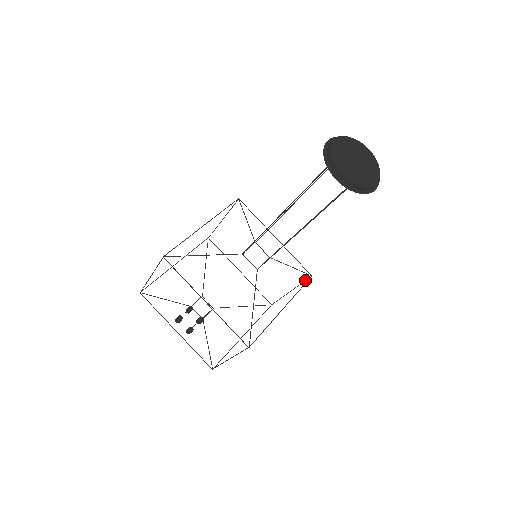
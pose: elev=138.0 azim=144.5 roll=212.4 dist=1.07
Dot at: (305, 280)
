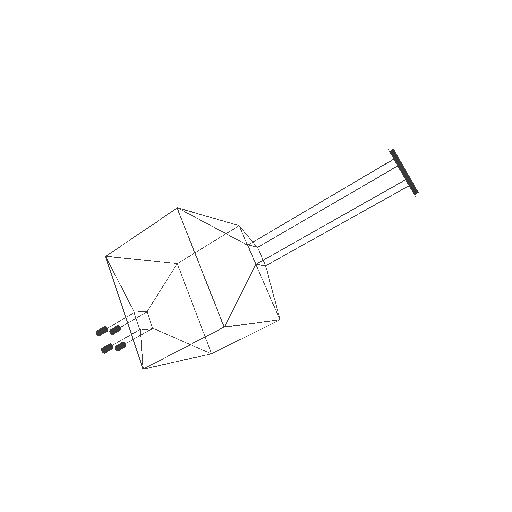
Dot at: (270, 324)
